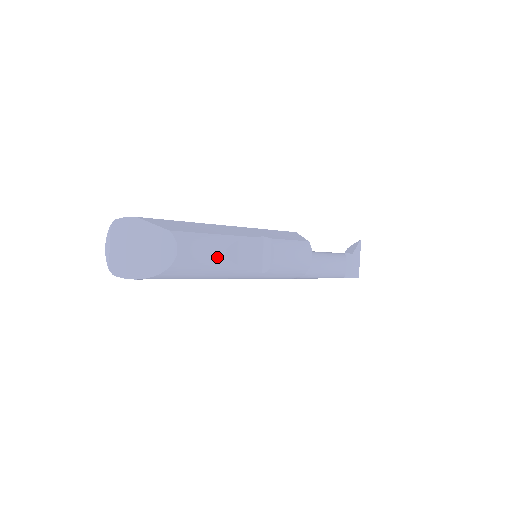
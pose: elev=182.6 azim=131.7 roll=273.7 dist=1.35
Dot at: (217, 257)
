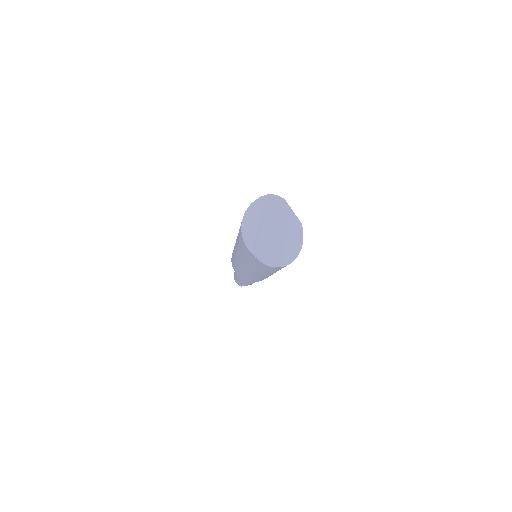
Dot at: occluded
